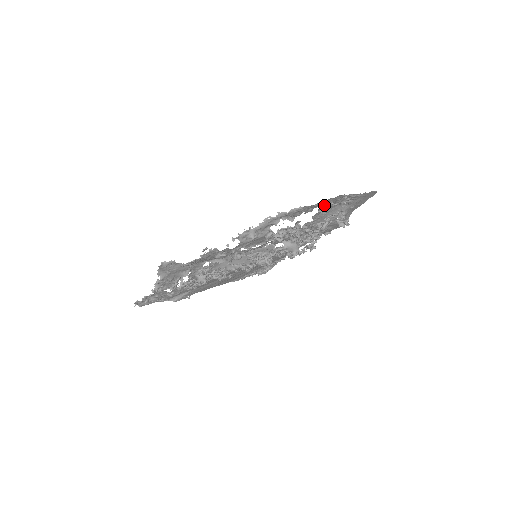
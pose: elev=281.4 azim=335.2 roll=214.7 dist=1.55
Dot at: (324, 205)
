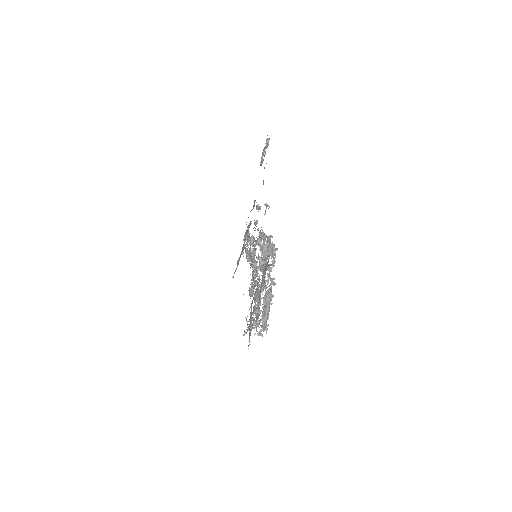
Dot at: occluded
